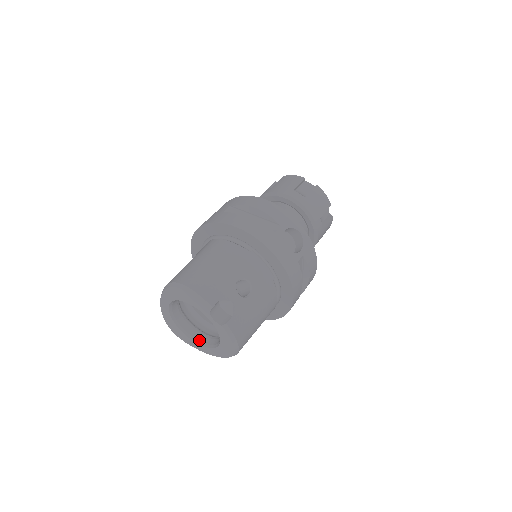
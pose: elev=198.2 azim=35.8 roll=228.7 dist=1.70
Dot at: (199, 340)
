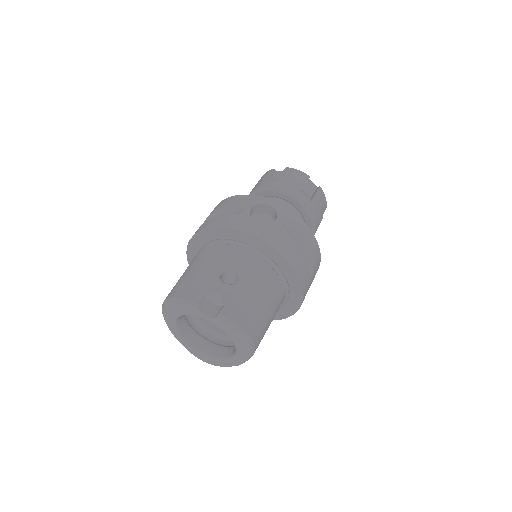
Dot at: (225, 355)
